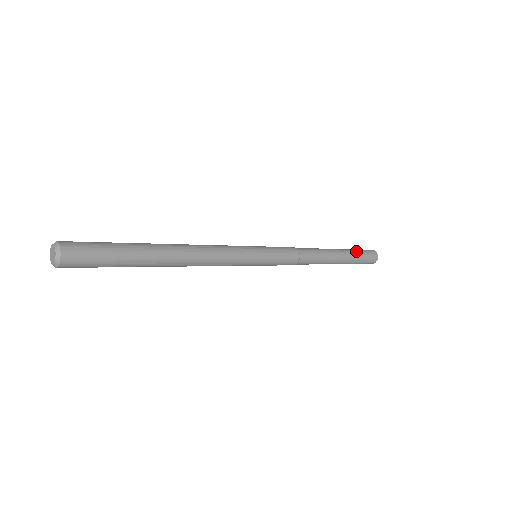
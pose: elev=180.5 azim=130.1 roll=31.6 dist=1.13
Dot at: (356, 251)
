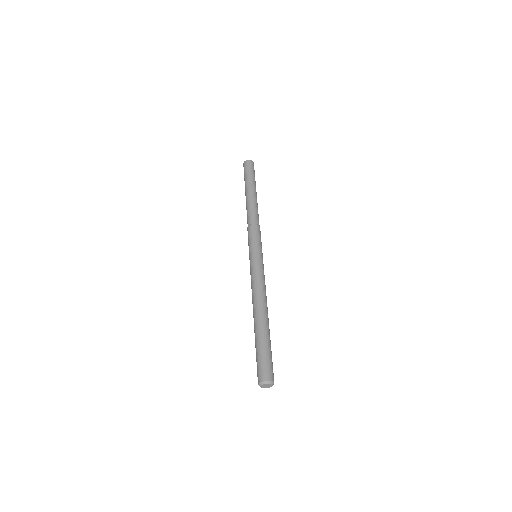
Dot at: (251, 177)
